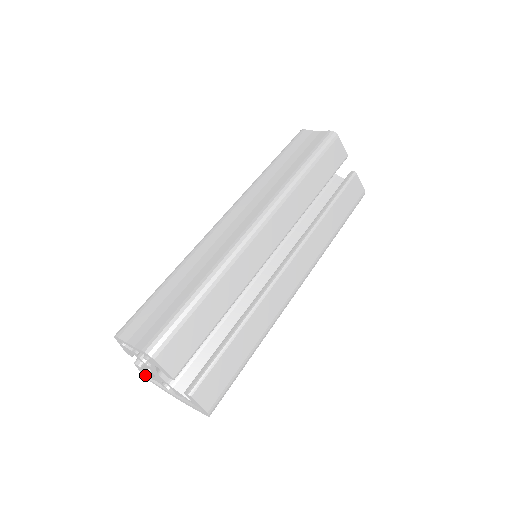
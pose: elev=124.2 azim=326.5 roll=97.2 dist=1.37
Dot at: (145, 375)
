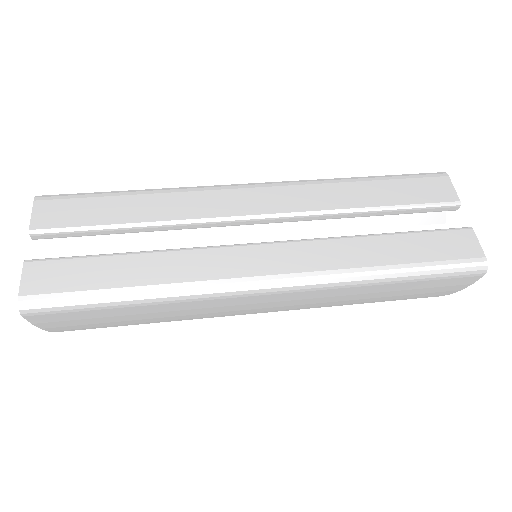
Dot at: occluded
